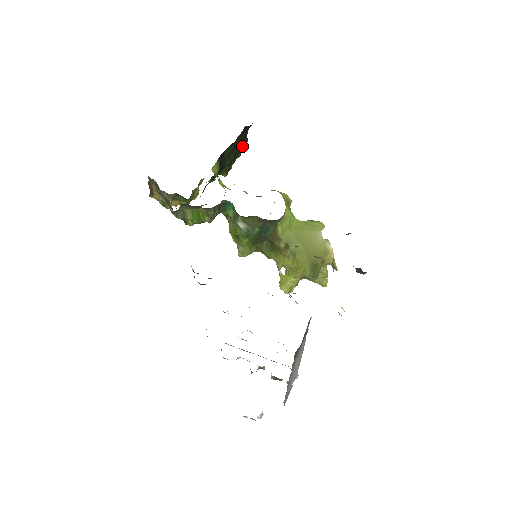
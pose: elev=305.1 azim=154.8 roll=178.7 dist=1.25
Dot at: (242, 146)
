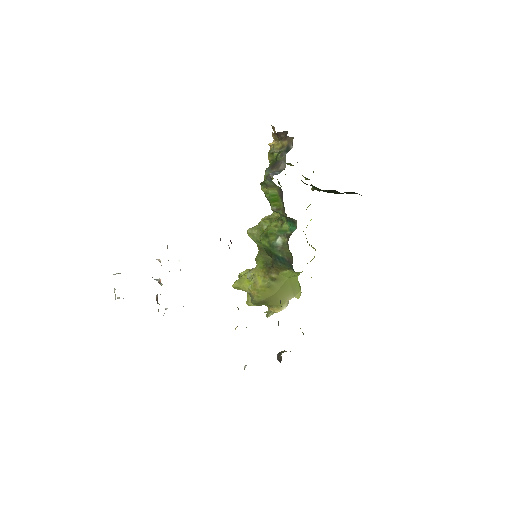
Dot at: occluded
